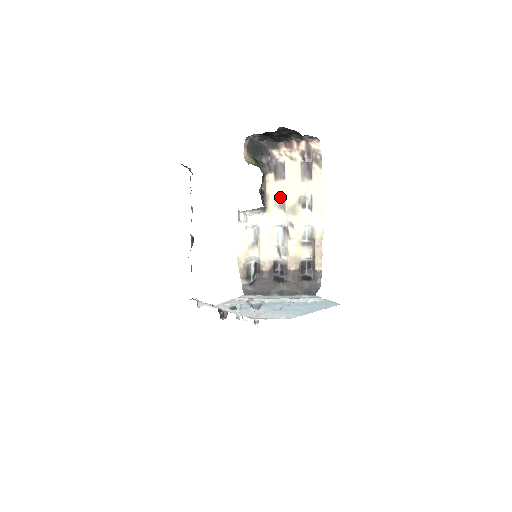
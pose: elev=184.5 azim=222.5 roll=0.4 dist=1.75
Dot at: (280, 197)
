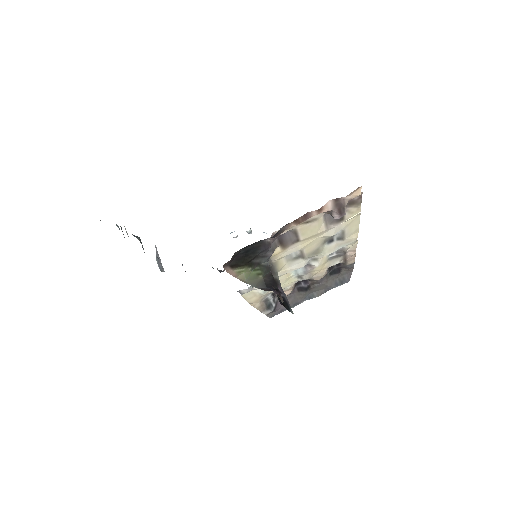
Dot at: (294, 252)
